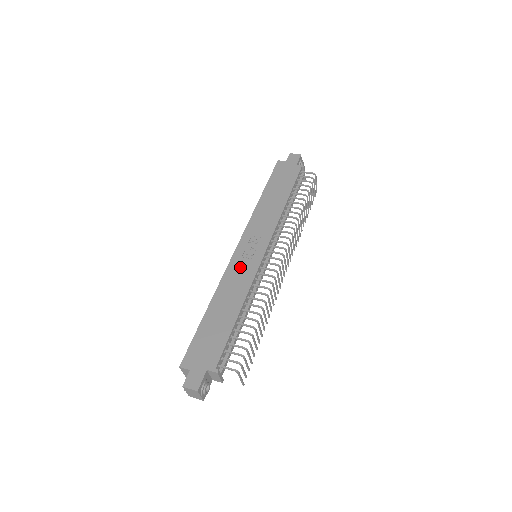
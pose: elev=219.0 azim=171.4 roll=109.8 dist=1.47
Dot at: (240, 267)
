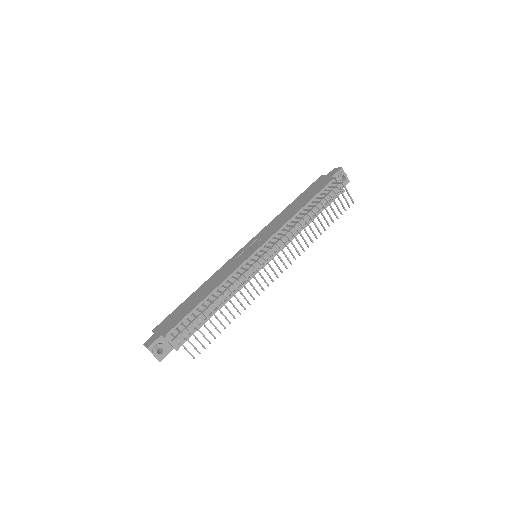
Dot at: (233, 262)
